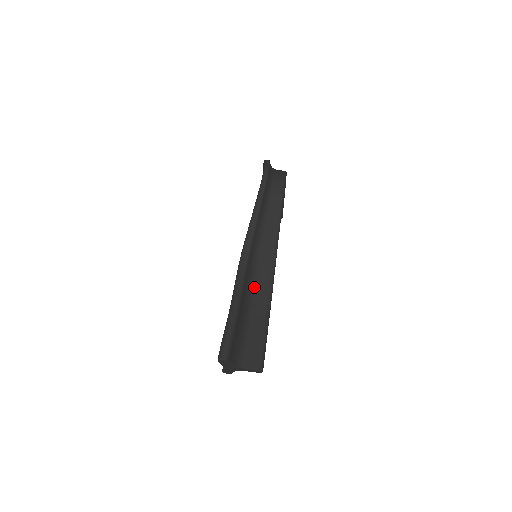
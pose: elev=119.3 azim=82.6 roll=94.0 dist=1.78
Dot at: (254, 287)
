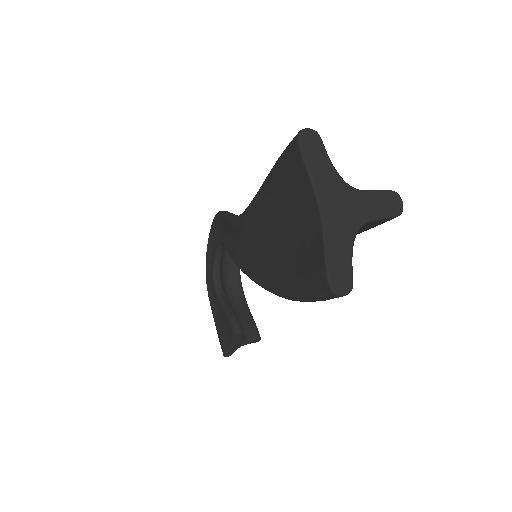
Dot at: occluded
